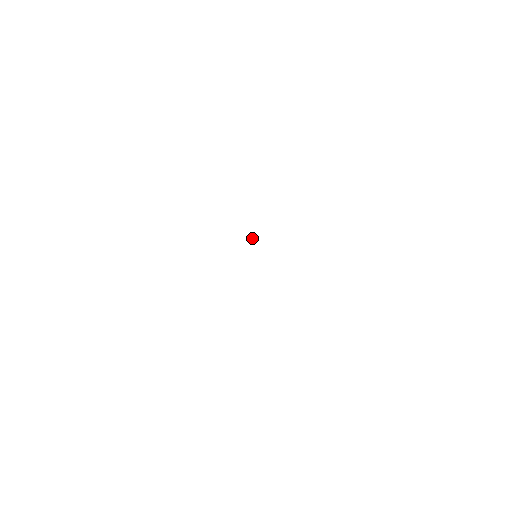
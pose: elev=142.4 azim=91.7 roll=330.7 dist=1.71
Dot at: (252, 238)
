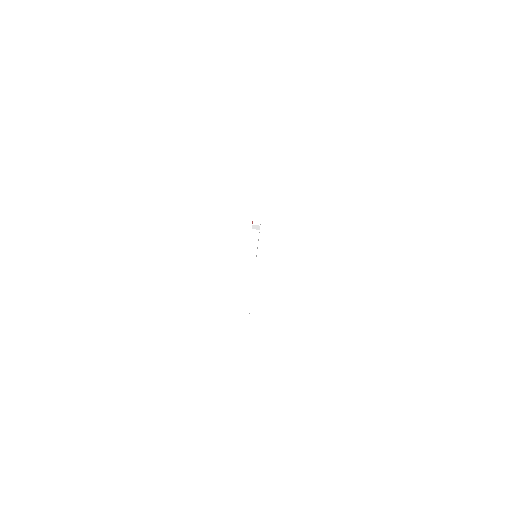
Dot at: (257, 222)
